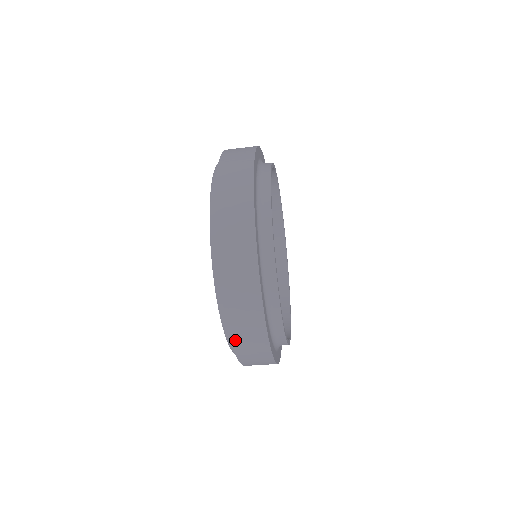
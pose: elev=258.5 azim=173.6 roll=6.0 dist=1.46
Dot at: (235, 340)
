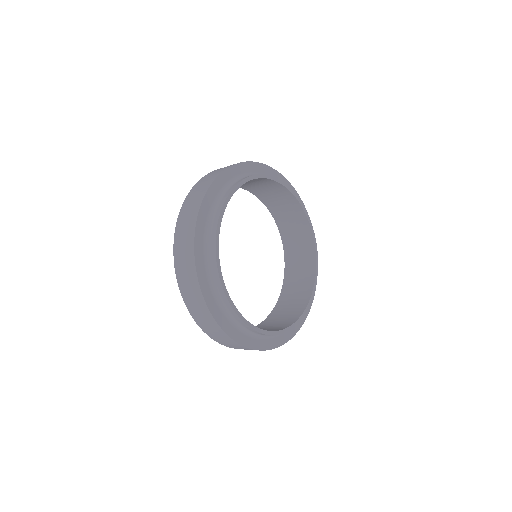
Dot at: (202, 327)
